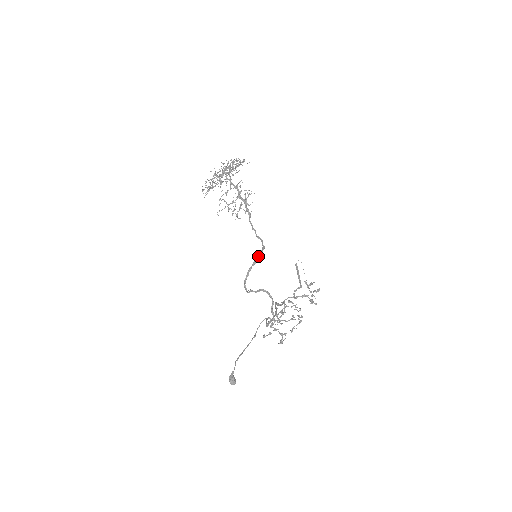
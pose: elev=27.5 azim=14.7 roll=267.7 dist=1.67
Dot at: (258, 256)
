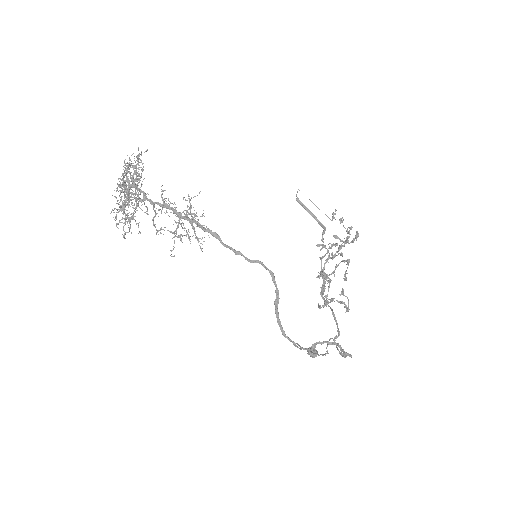
Dot at: occluded
